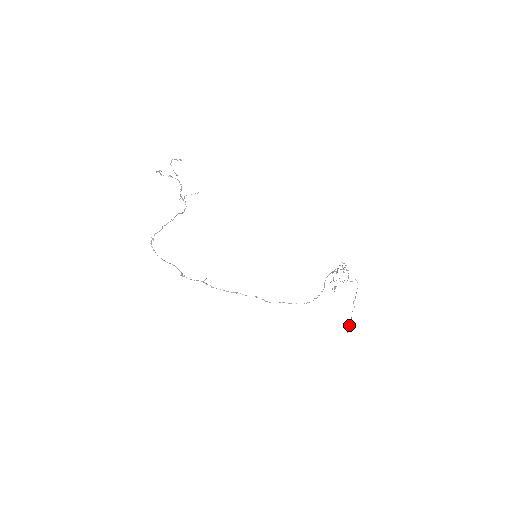
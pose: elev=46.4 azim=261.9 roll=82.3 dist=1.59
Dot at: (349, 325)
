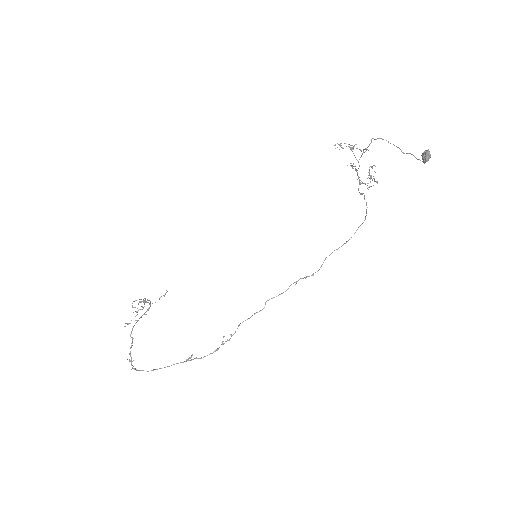
Dot at: occluded
